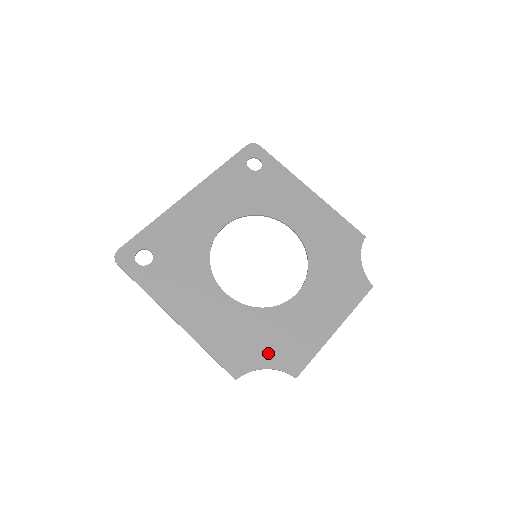
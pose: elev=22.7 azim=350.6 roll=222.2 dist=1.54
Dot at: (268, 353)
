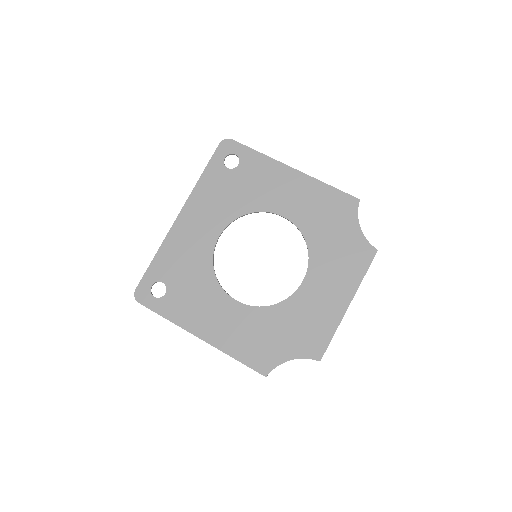
Dot at: (289, 346)
